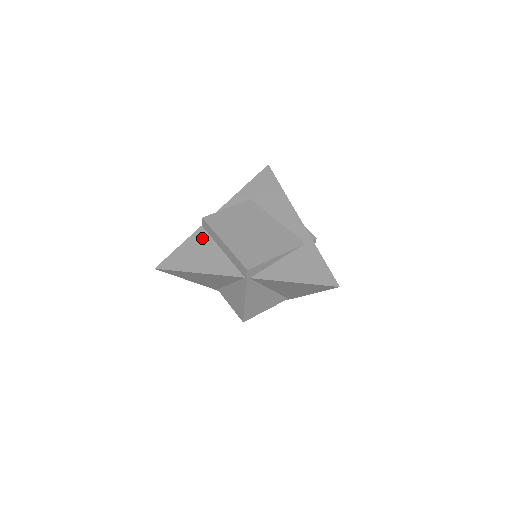
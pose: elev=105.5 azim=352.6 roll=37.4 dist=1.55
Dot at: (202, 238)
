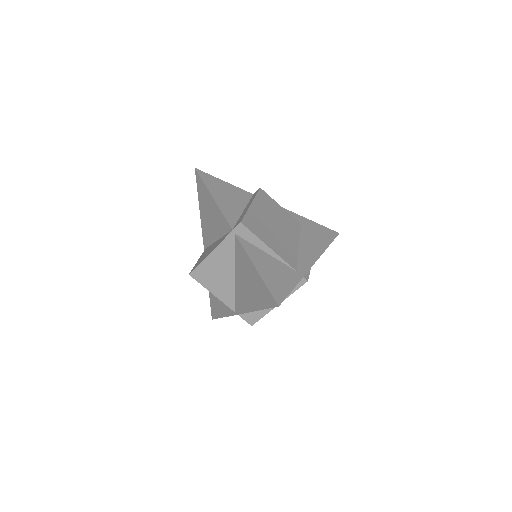
Dot at: (243, 196)
